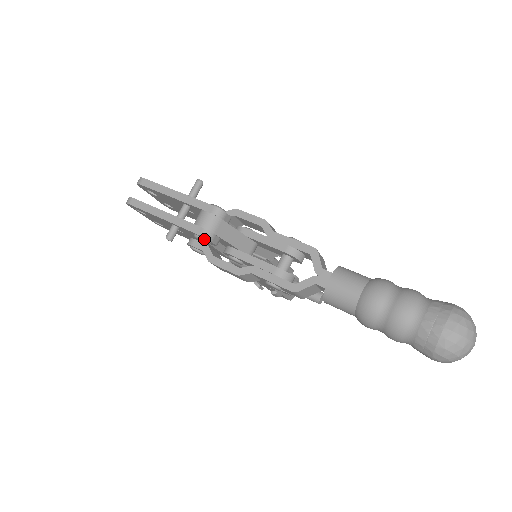
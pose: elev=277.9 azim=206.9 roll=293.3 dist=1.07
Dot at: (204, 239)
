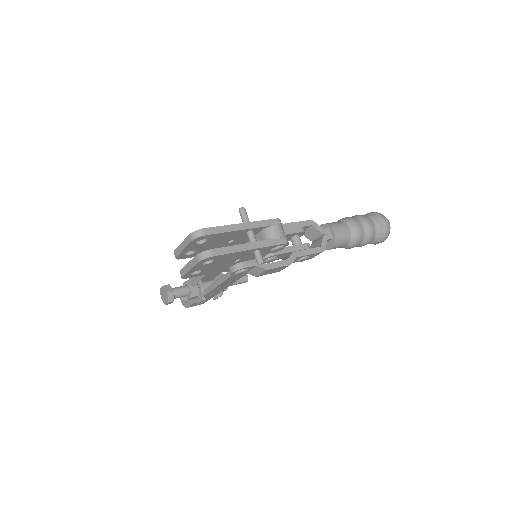
Dot at: (284, 246)
